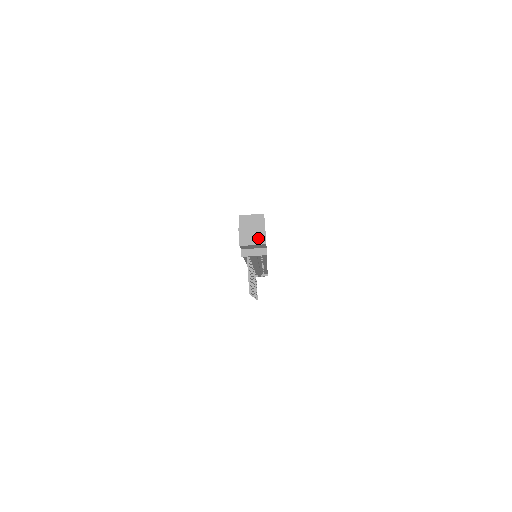
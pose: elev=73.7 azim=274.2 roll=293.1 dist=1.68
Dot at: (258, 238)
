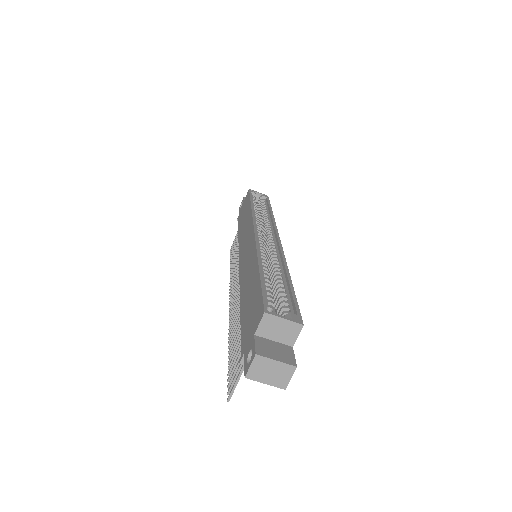
Dot at: (278, 378)
